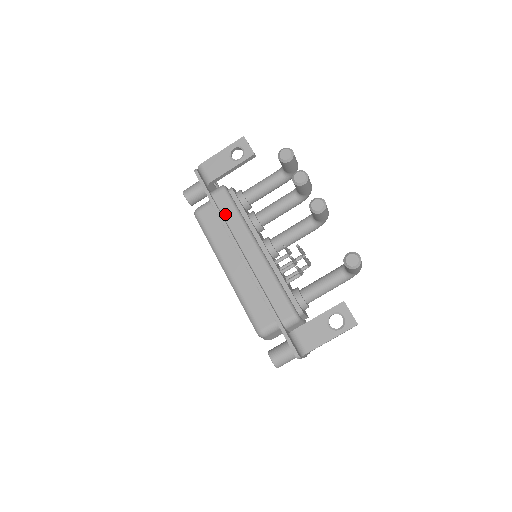
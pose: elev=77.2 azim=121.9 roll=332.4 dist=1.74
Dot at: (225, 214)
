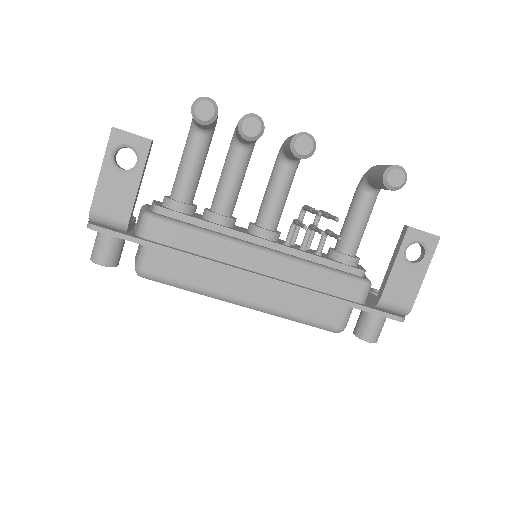
Dot at: (185, 246)
